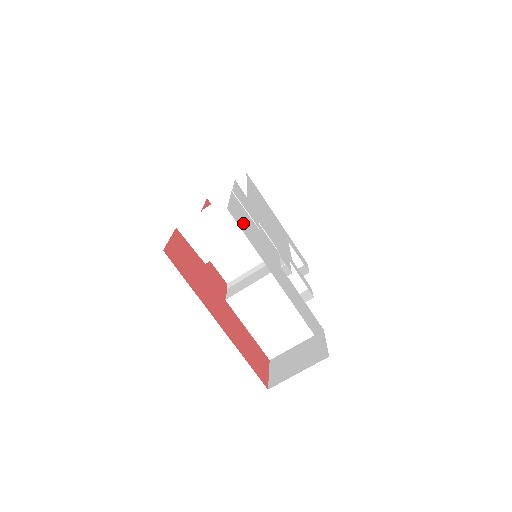
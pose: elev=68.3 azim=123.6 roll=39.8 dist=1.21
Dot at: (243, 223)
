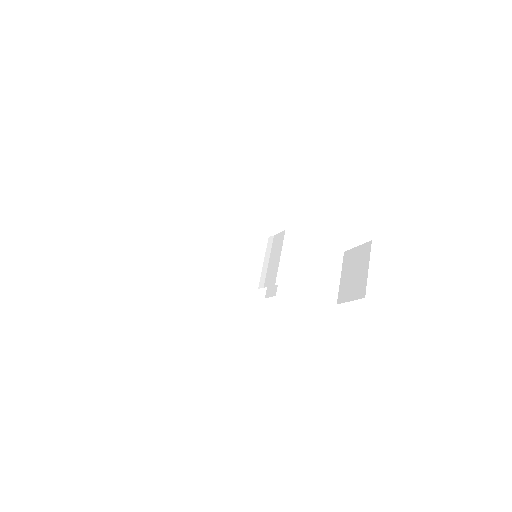
Dot at: occluded
